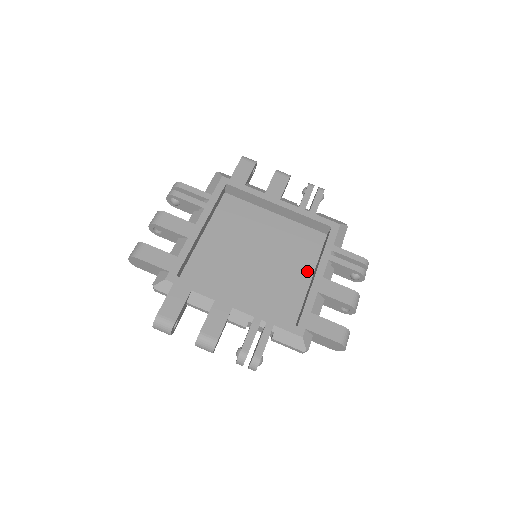
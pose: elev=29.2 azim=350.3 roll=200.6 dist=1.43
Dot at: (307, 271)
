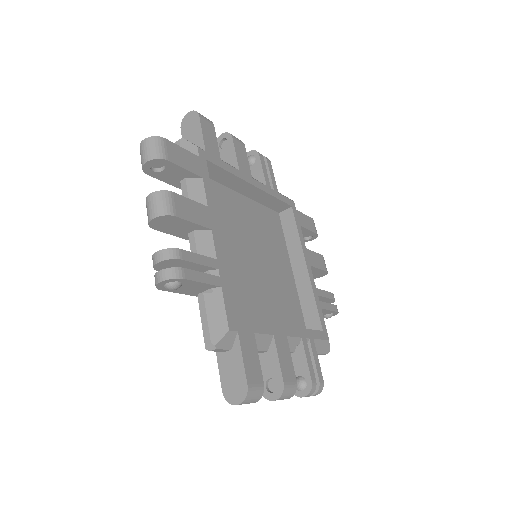
Dot at: (273, 323)
